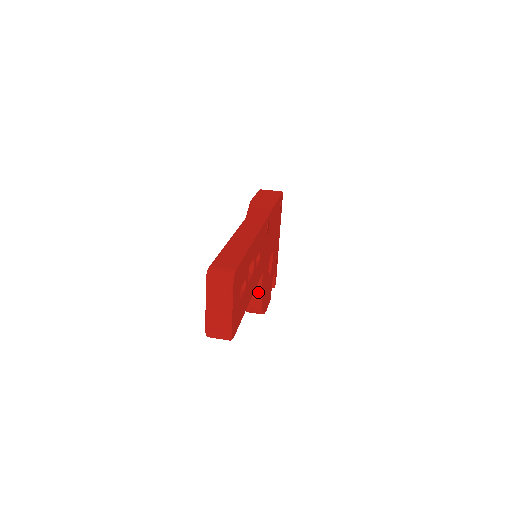
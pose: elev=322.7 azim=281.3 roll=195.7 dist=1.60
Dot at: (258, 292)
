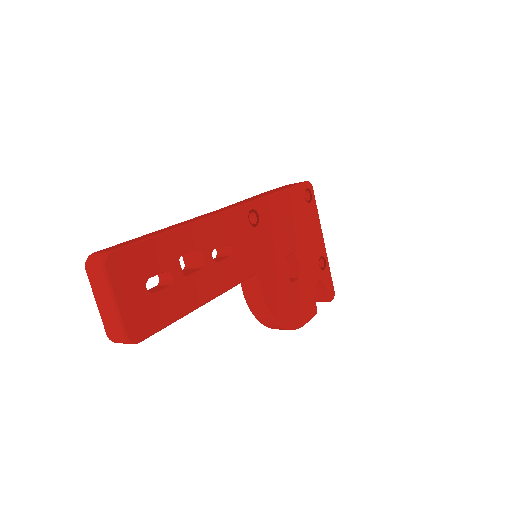
Dot at: (259, 298)
